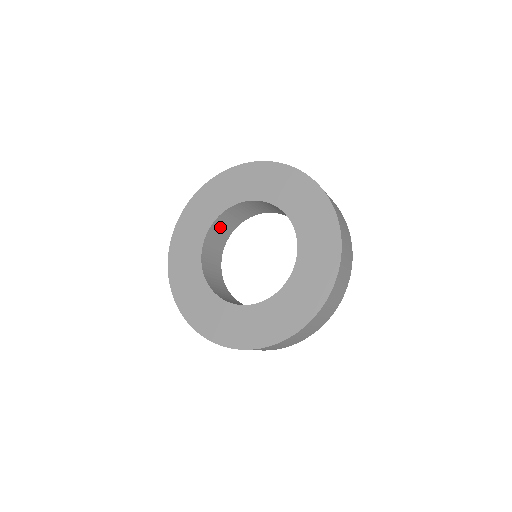
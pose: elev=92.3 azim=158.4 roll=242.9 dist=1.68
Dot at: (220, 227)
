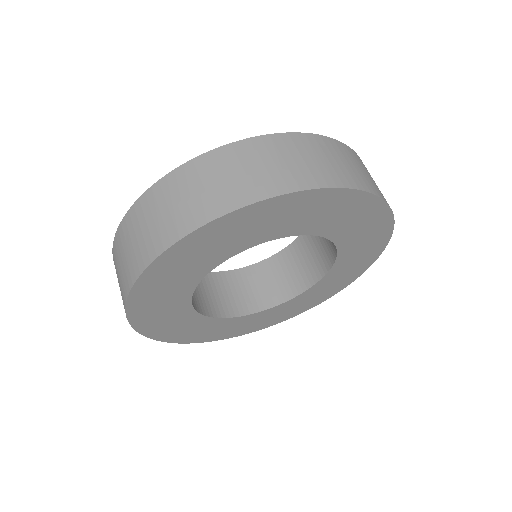
Dot at: occluded
